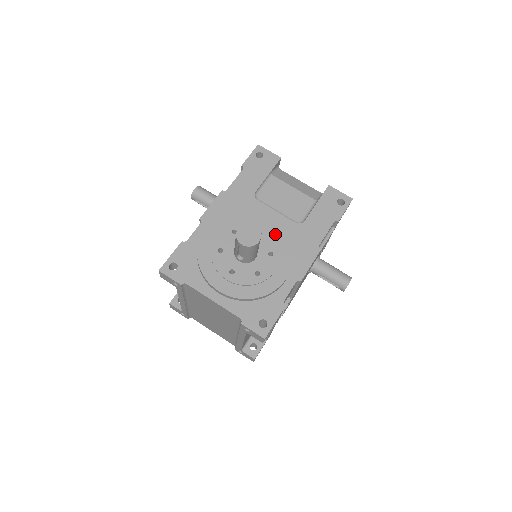
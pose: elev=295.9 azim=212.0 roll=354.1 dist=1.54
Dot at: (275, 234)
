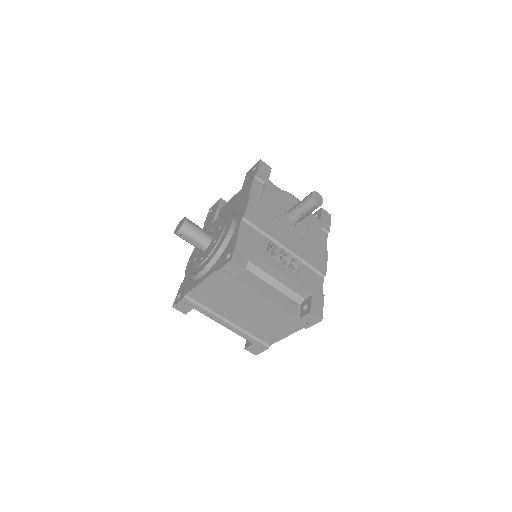
Dot at: occluded
